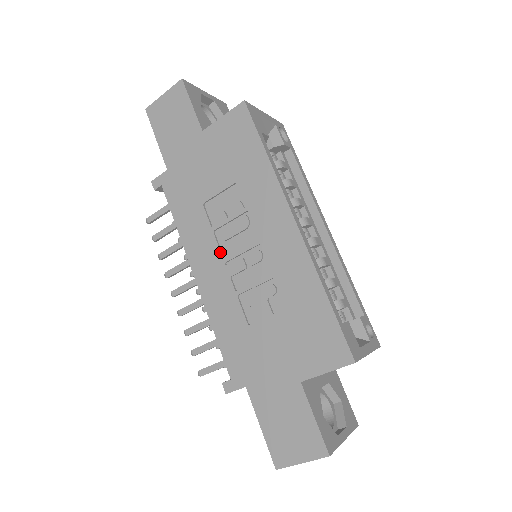
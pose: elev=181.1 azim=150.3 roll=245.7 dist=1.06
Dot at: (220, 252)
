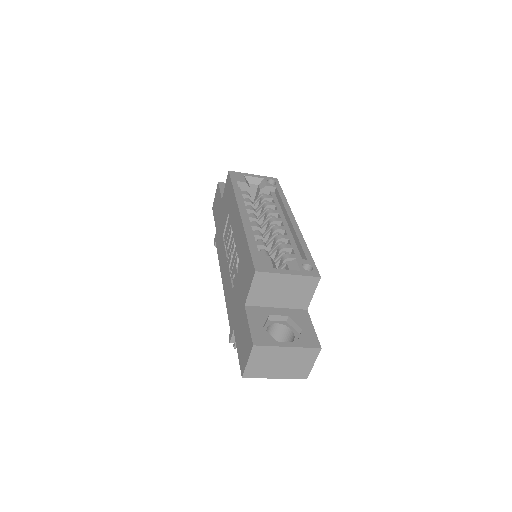
Dot at: (226, 257)
